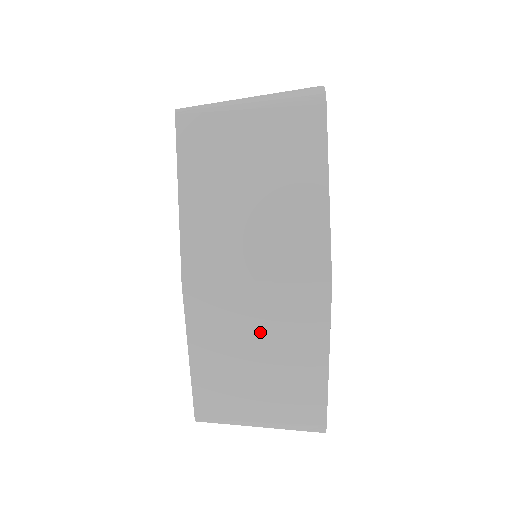
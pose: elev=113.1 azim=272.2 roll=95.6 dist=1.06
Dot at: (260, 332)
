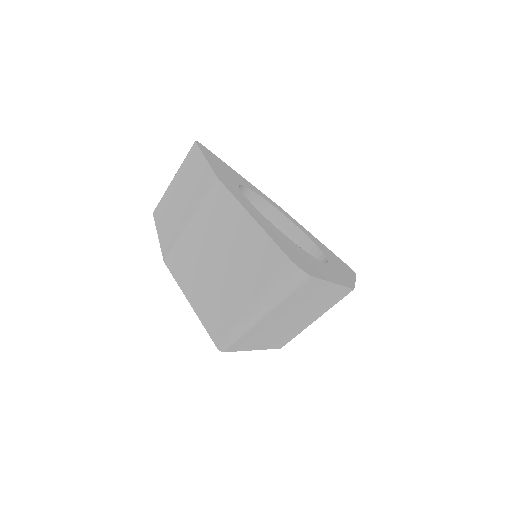
Dot at: occluded
